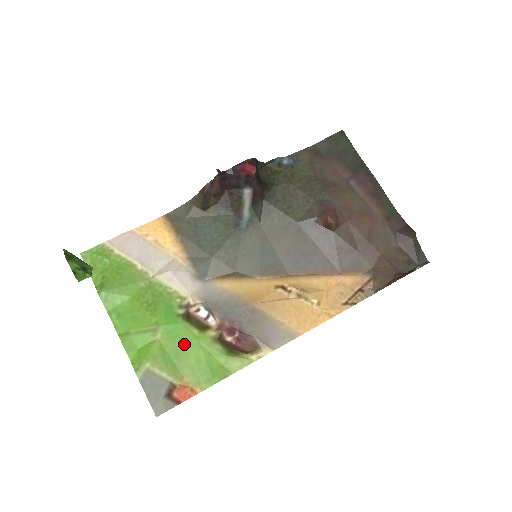
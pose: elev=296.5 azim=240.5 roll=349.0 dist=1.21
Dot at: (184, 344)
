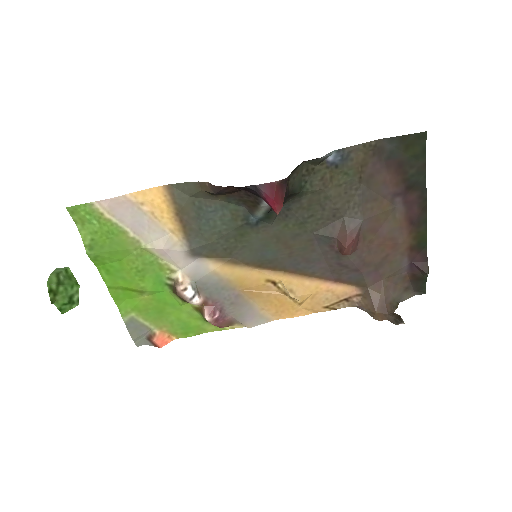
Dot at: (168, 306)
